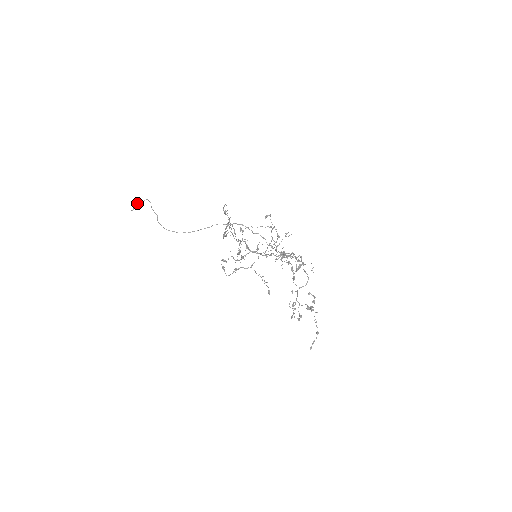
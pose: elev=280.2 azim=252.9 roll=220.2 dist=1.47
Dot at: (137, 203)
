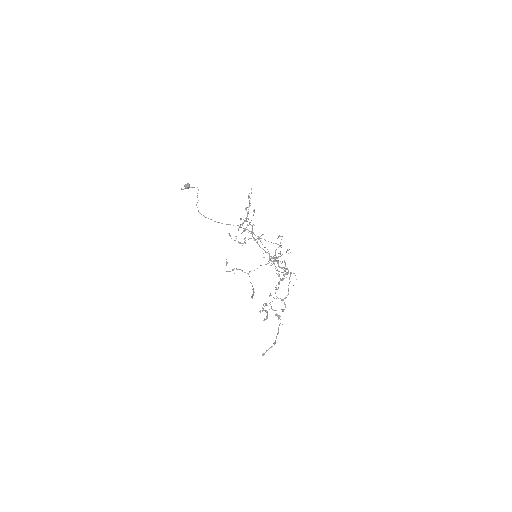
Dot at: (189, 186)
